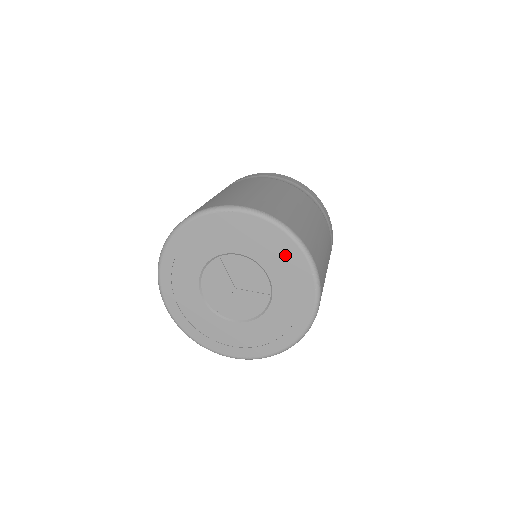
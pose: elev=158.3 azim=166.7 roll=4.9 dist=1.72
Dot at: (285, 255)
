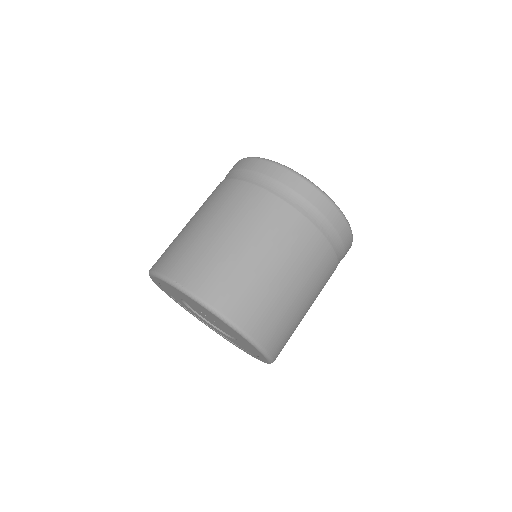
Dot at: occluded
